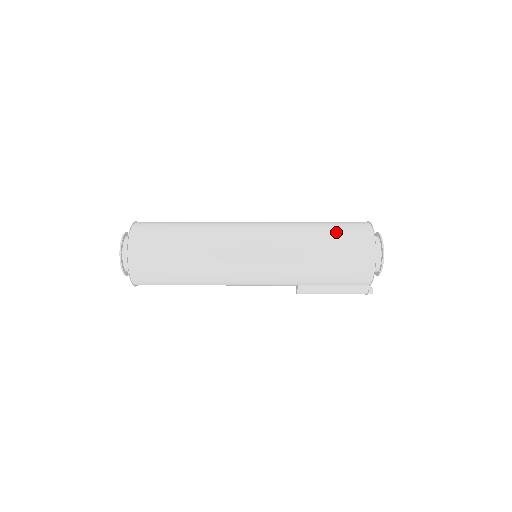
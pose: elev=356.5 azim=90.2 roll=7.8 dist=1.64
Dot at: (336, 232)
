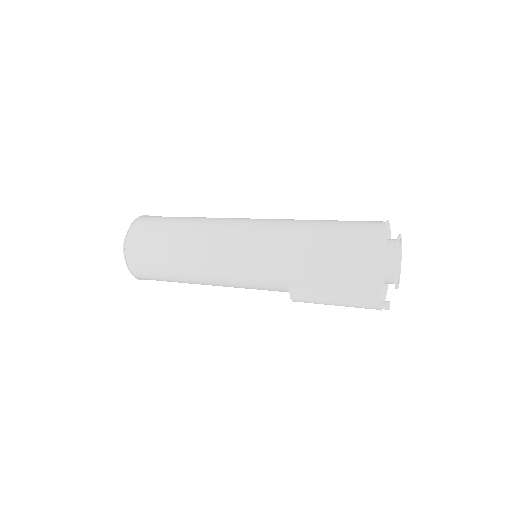
Dot at: occluded
